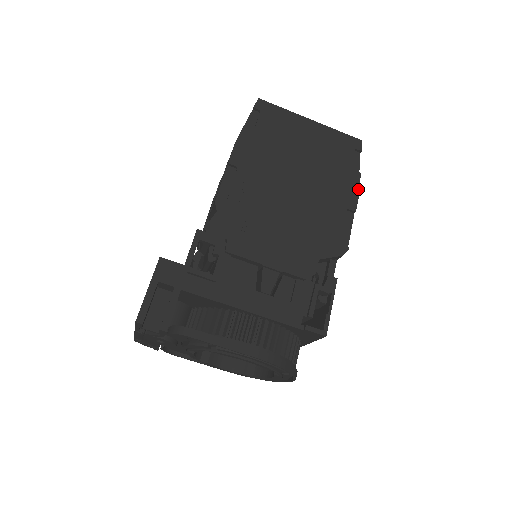
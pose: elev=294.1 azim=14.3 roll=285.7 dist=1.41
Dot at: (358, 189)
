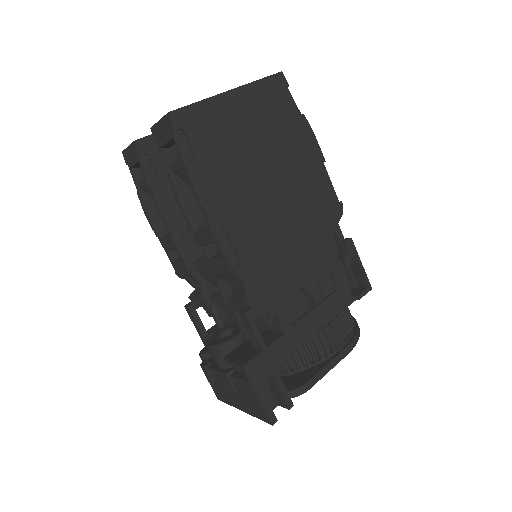
Dot at: (313, 135)
